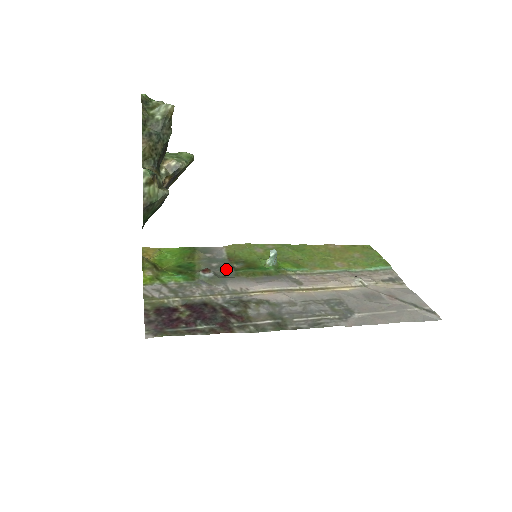
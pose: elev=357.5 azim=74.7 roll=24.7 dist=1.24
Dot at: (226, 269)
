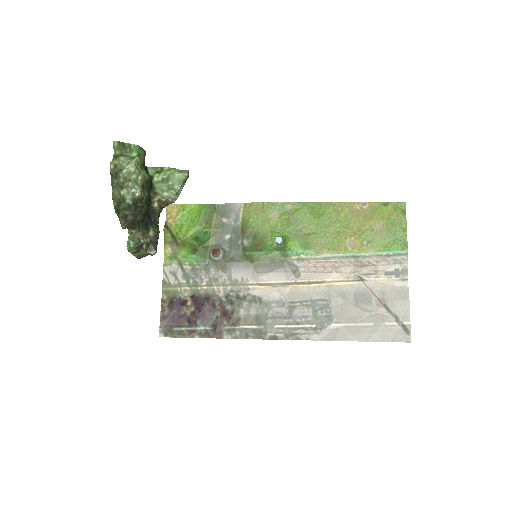
Dot at: (236, 247)
